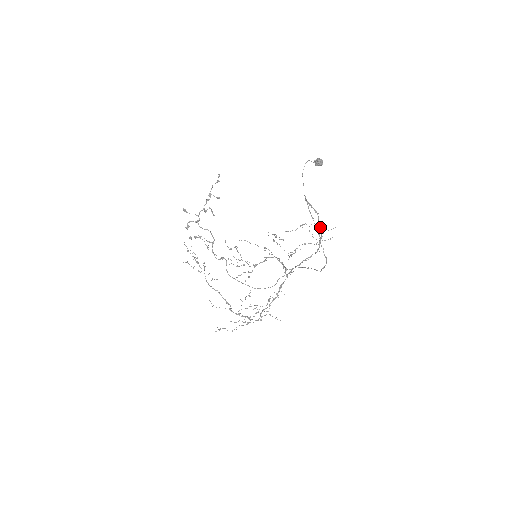
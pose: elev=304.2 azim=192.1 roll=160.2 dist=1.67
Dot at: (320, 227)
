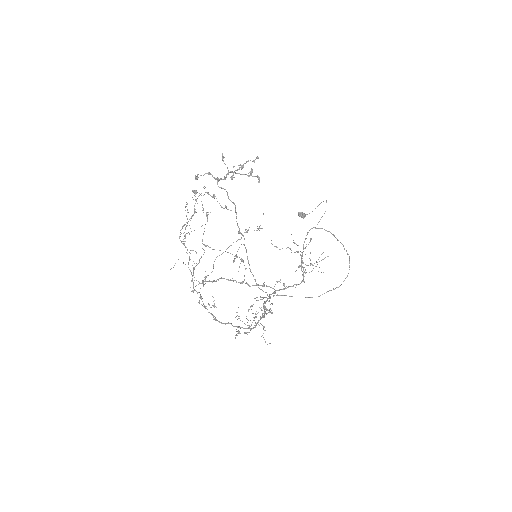
Dot at: occluded
